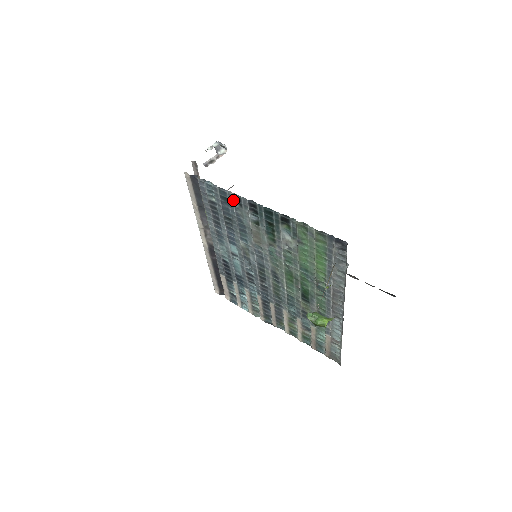
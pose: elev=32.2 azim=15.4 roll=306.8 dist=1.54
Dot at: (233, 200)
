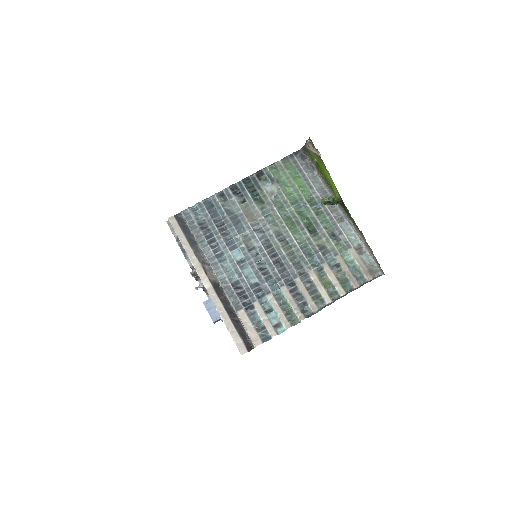
Dot at: (218, 199)
